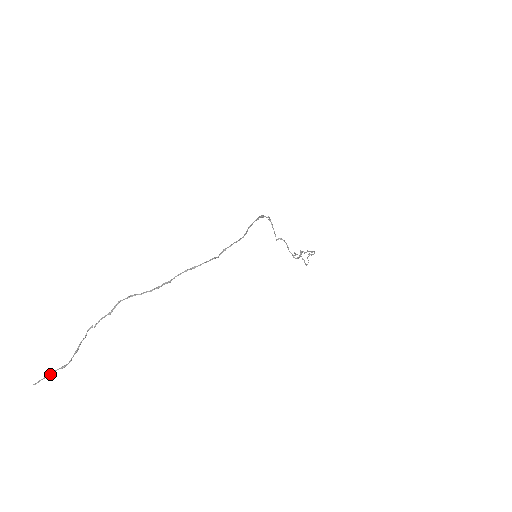
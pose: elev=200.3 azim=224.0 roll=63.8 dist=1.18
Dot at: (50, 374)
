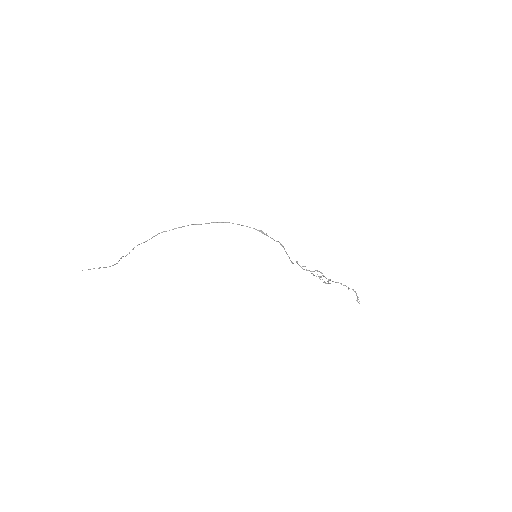
Dot at: occluded
